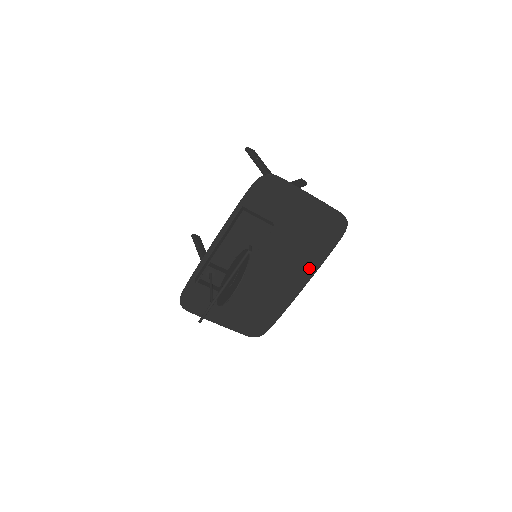
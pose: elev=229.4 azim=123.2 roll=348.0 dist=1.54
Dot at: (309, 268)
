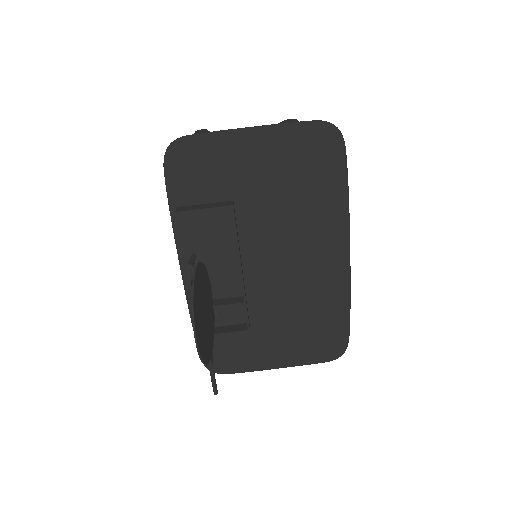
Dot at: (335, 226)
